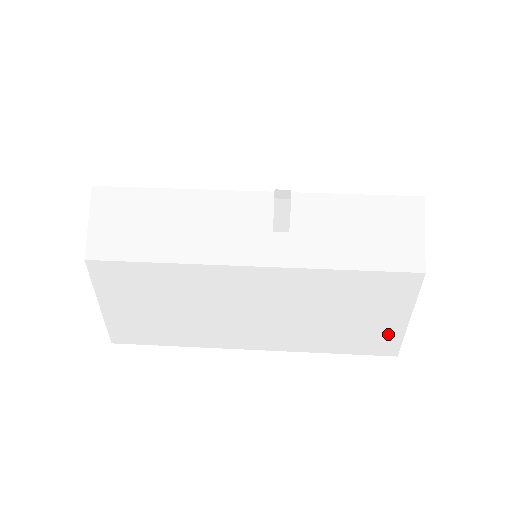
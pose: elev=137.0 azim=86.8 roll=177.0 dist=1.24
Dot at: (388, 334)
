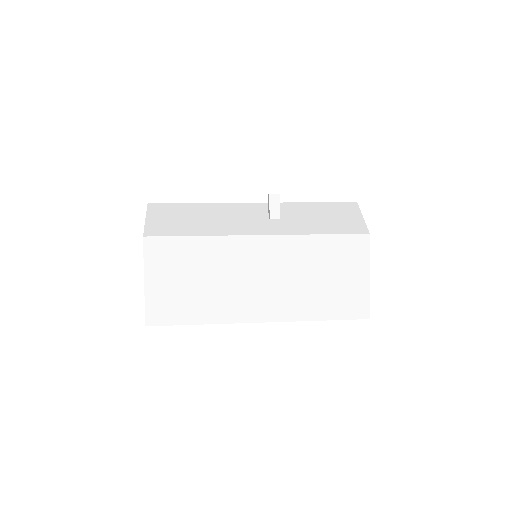
Dot at: (358, 294)
